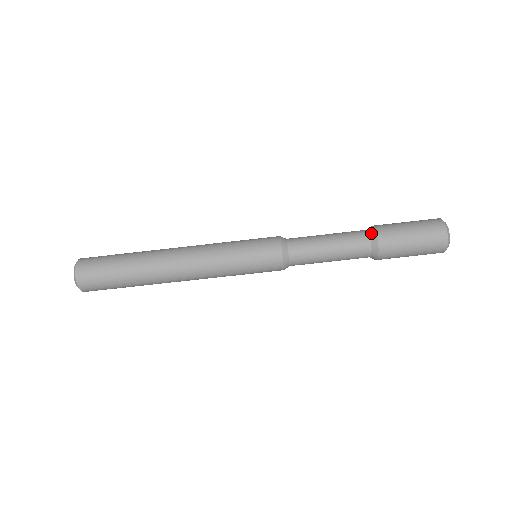
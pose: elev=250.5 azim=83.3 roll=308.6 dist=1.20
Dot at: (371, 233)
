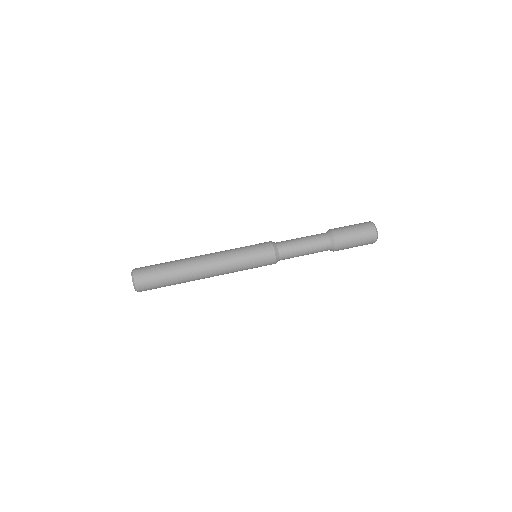
Dot at: (329, 234)
